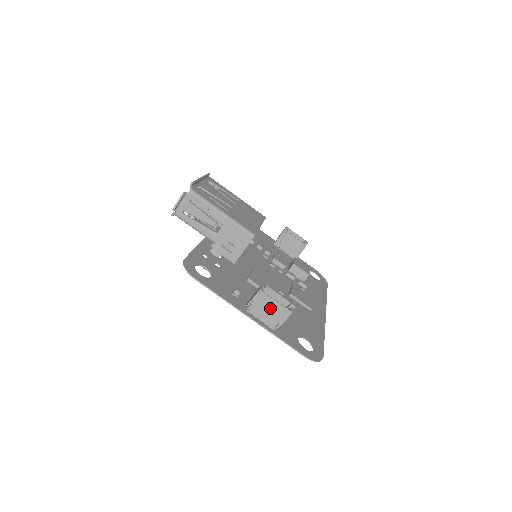
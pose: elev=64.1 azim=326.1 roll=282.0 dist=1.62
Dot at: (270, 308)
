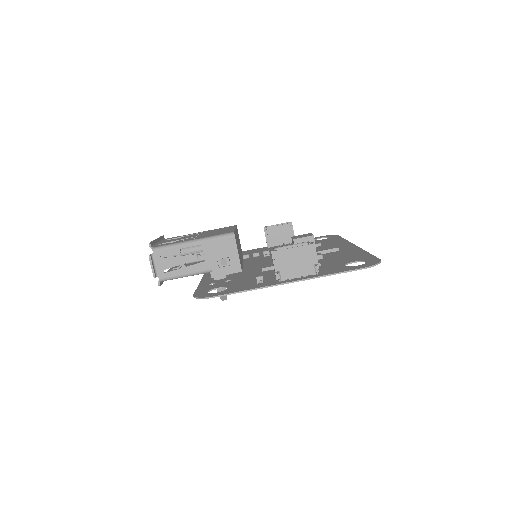
Dot at: (295, 259)
